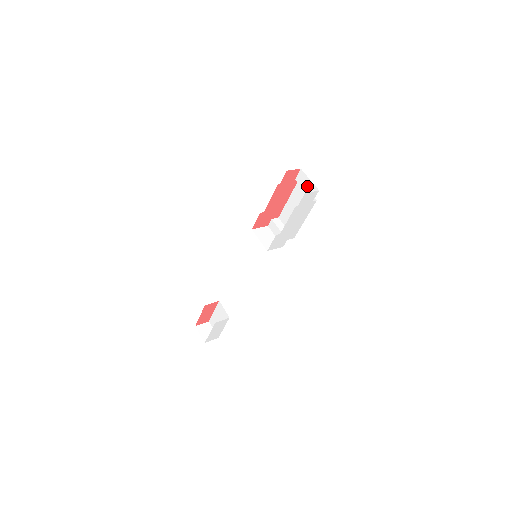
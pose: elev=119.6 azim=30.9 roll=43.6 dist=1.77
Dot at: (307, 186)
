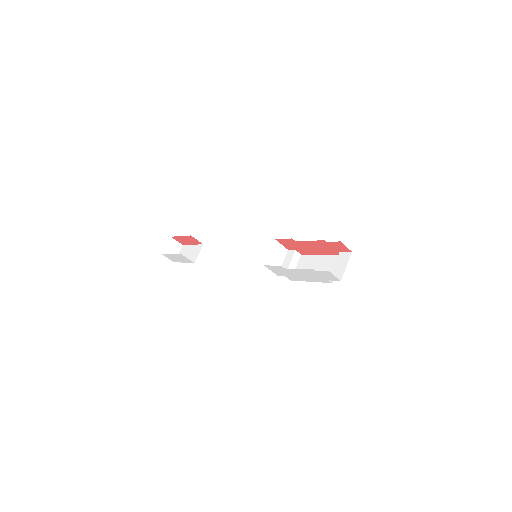
Dot at: (339, 267)
